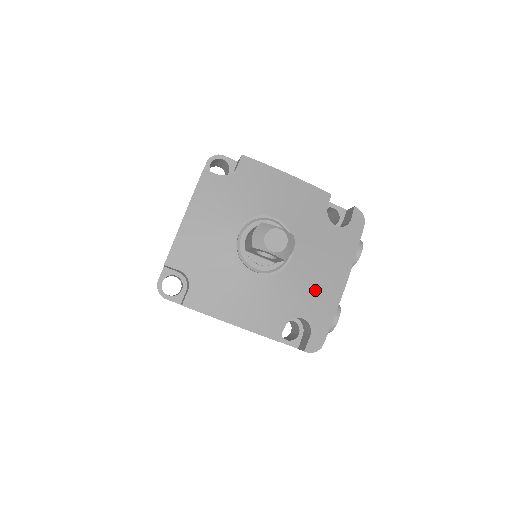
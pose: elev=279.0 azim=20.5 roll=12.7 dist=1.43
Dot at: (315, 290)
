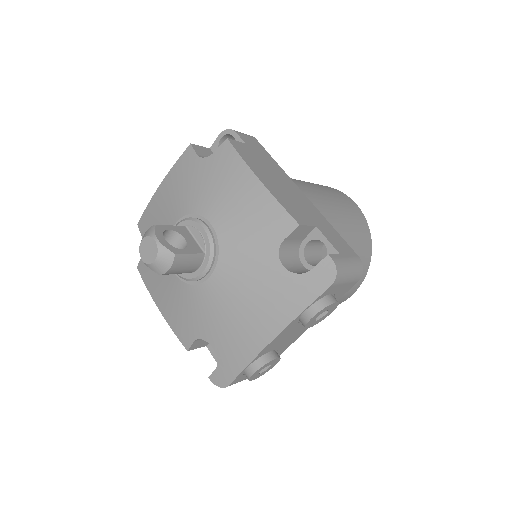
Dot at: (229, 325)
